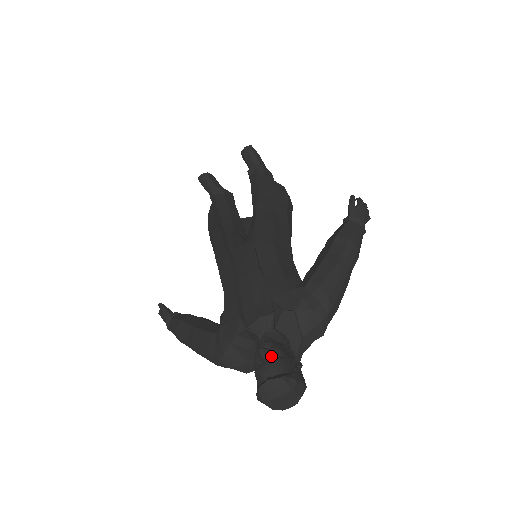
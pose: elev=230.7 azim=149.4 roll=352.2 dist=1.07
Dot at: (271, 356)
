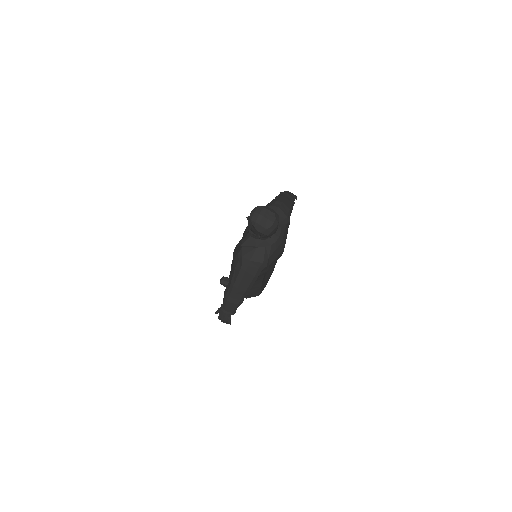
Dot at: occluded
